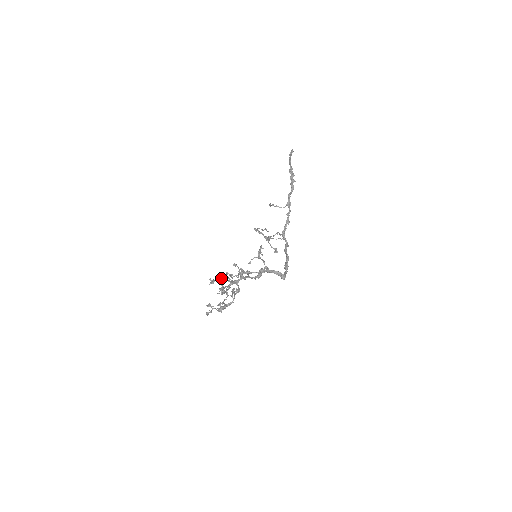
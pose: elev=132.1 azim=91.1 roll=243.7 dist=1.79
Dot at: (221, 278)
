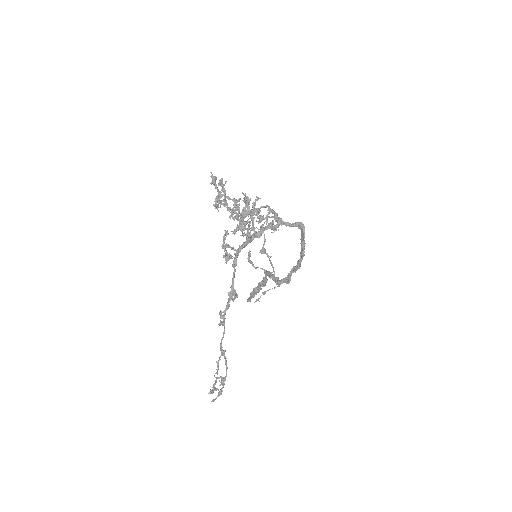
Dot at: occluded
